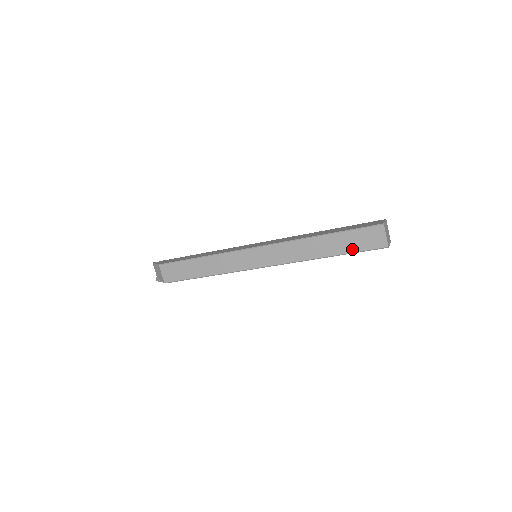
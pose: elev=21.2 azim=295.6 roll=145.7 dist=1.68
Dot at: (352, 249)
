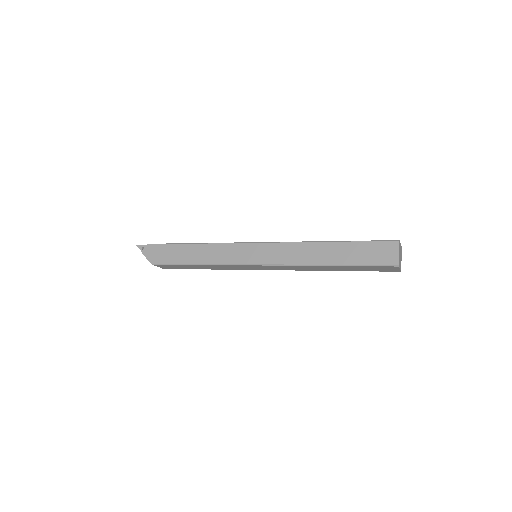
Dot at: occluded
